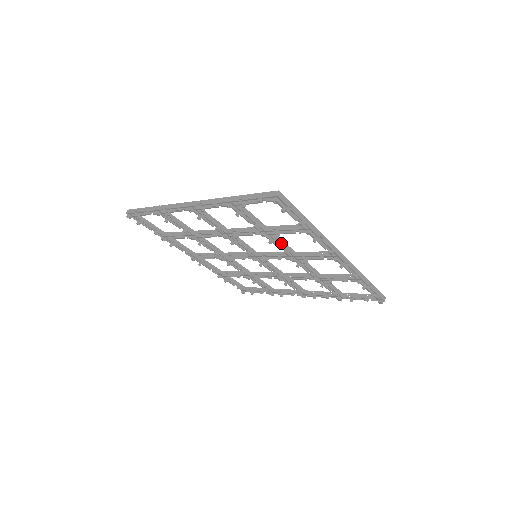
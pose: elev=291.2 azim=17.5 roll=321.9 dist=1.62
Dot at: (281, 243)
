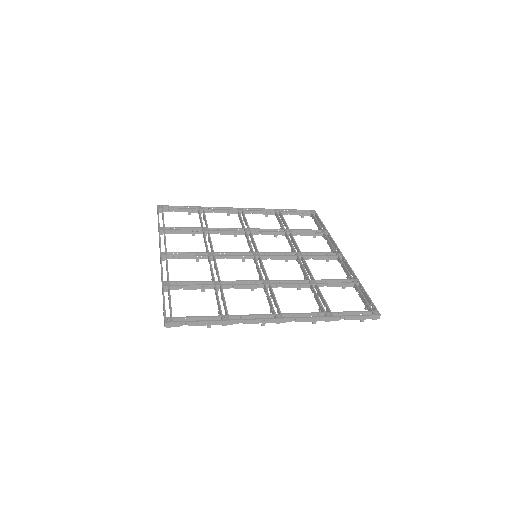
Dot at: (308, 271)
